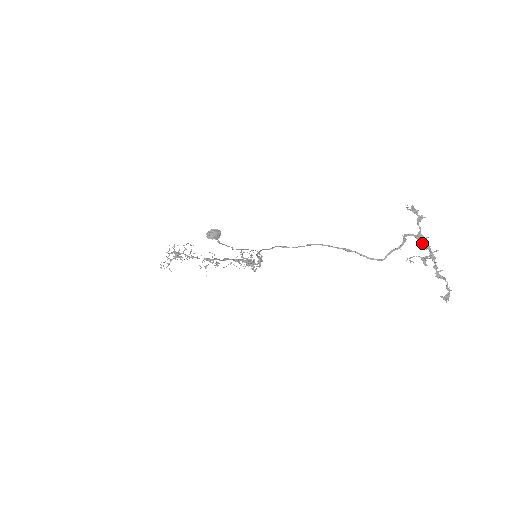
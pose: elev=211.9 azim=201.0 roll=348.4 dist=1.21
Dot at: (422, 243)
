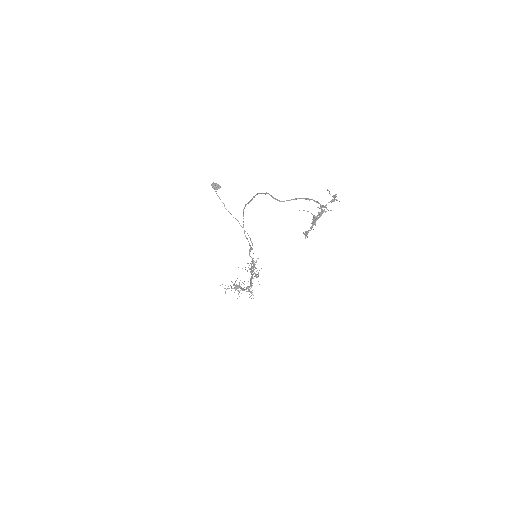
Dot at: (321, 208)
